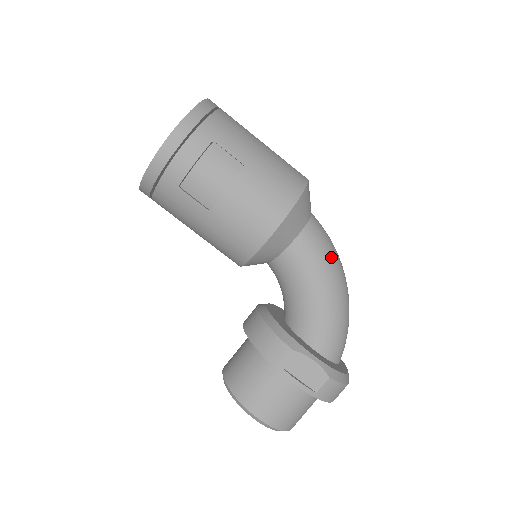
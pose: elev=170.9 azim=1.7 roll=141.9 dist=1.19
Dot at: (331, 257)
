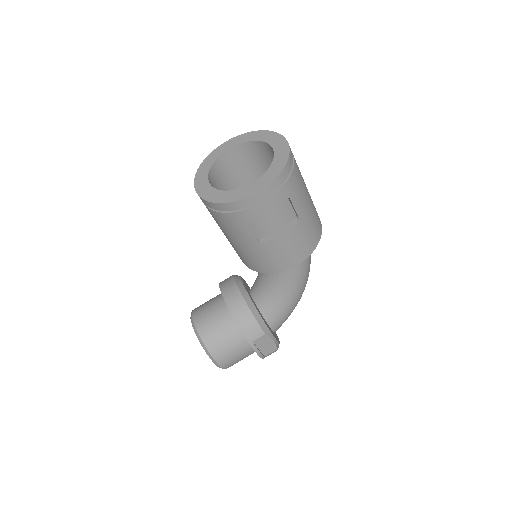
Dot at: (308, 274)
